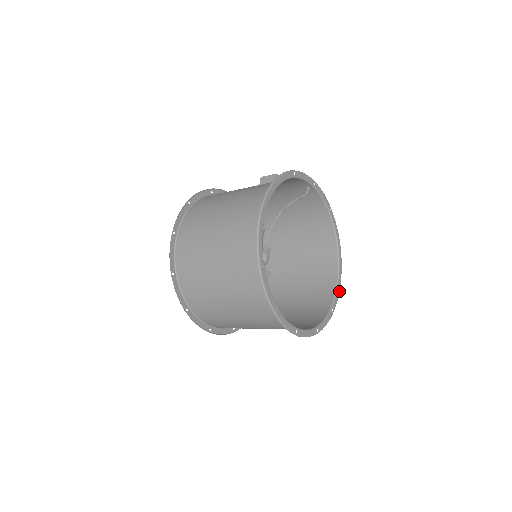
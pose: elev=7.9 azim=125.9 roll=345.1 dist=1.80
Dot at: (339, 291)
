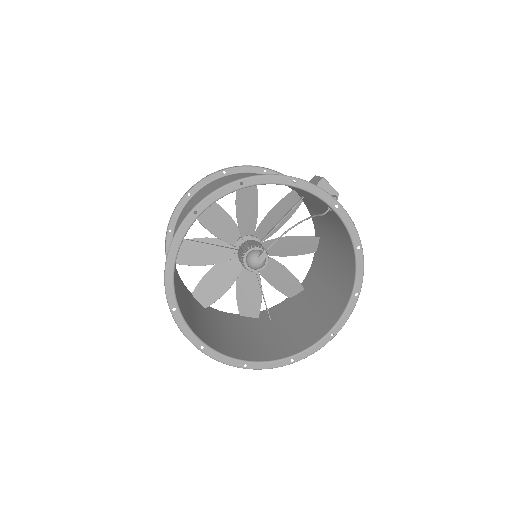
Dot at: (321, 347)
